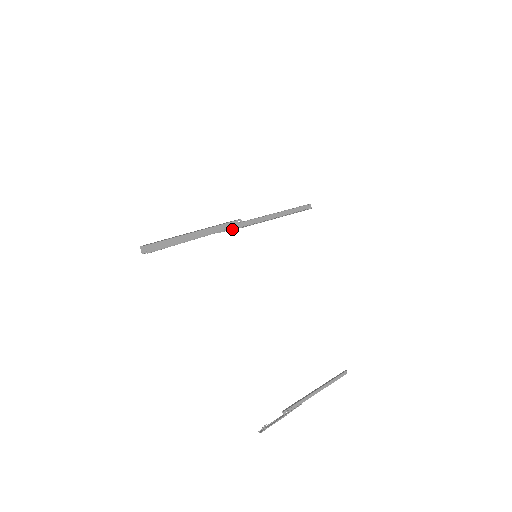
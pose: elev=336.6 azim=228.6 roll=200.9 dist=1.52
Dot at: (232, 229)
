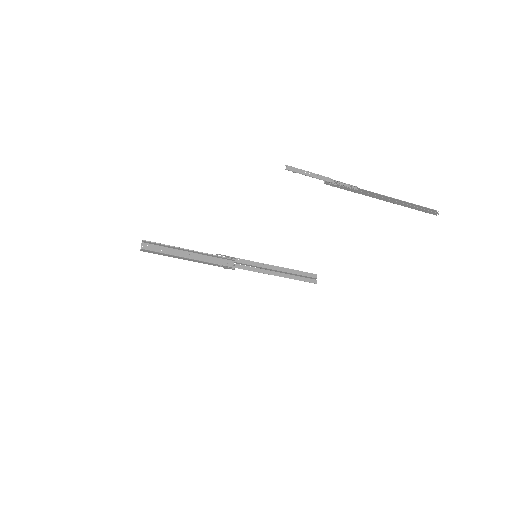
Dot at: occluded
